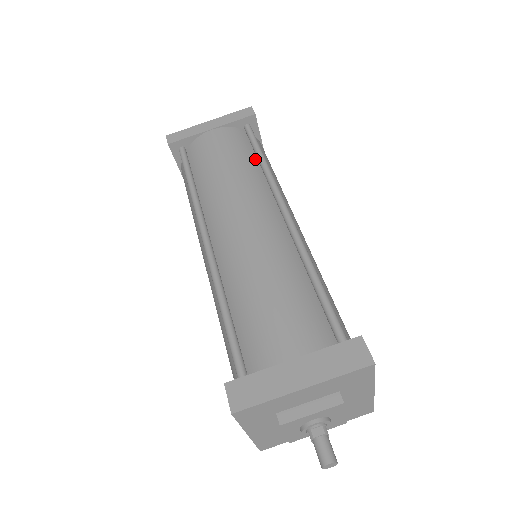
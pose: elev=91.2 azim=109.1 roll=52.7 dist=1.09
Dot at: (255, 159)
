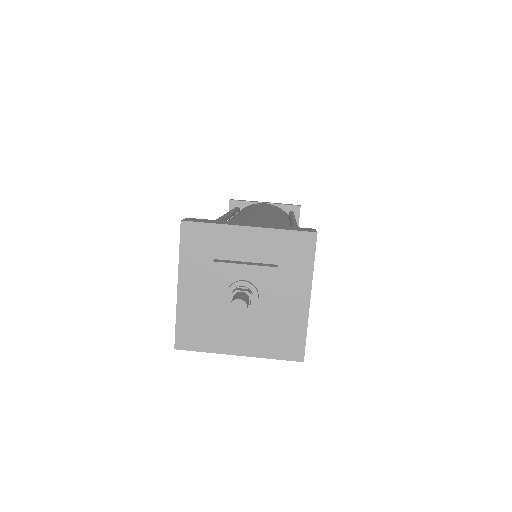
Dot at: (287, 217)
